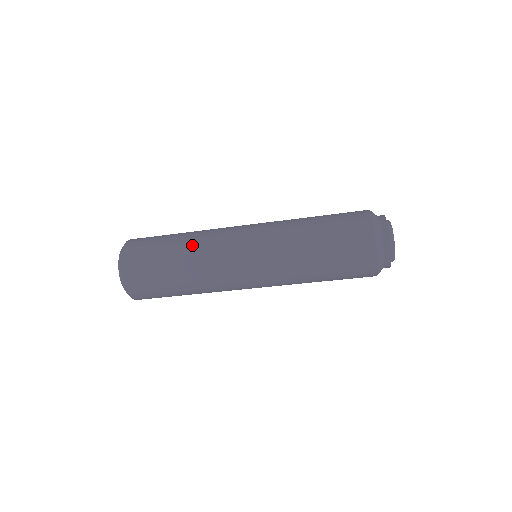
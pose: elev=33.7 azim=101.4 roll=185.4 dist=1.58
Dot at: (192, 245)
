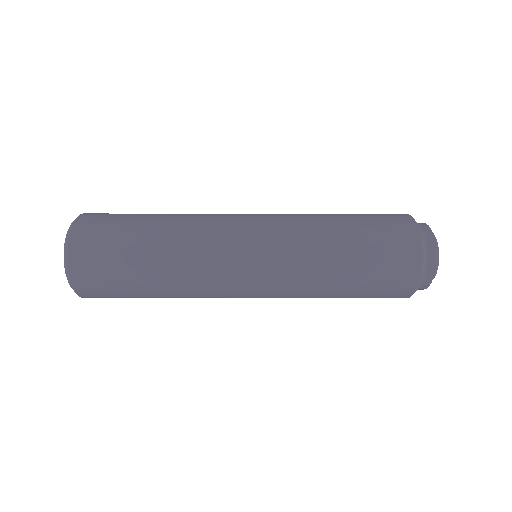
Dot at: (176, 227)
